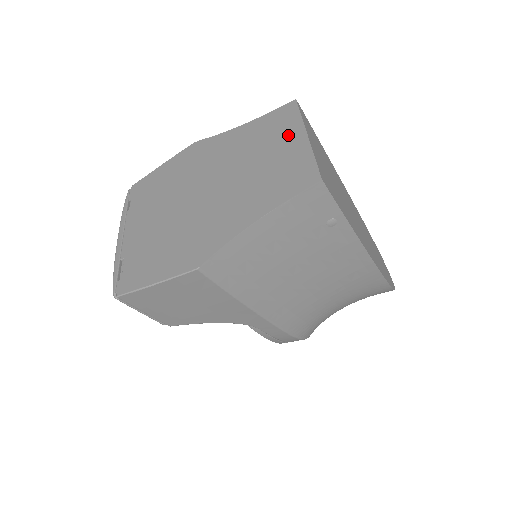
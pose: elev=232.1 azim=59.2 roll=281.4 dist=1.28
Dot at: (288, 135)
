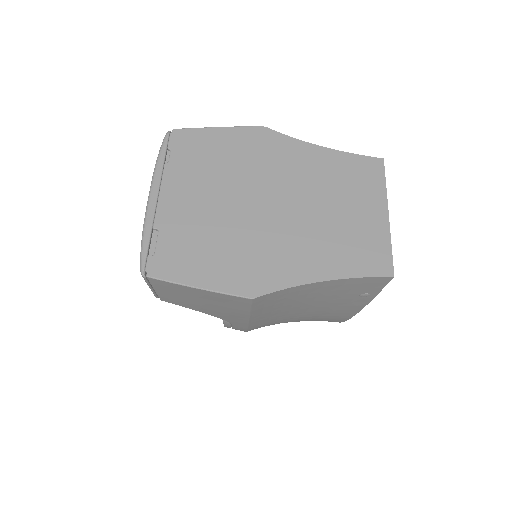
Dot at: (370, 199)
